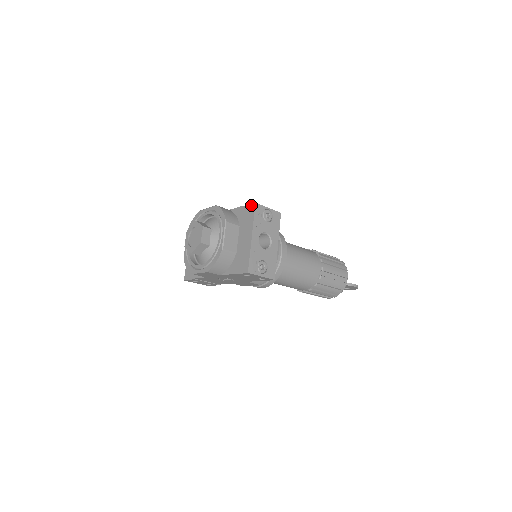
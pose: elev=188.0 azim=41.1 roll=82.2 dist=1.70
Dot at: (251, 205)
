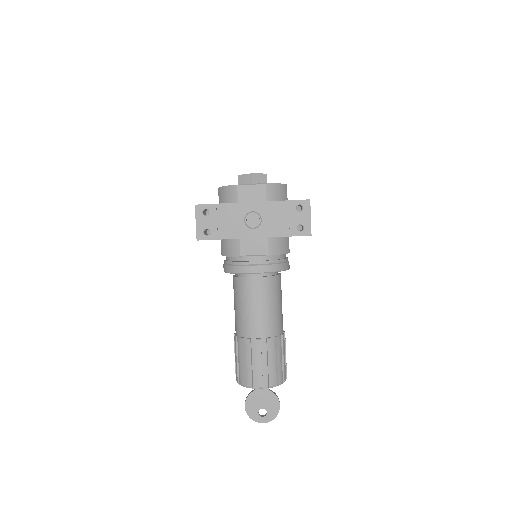
Dot at: occluded
